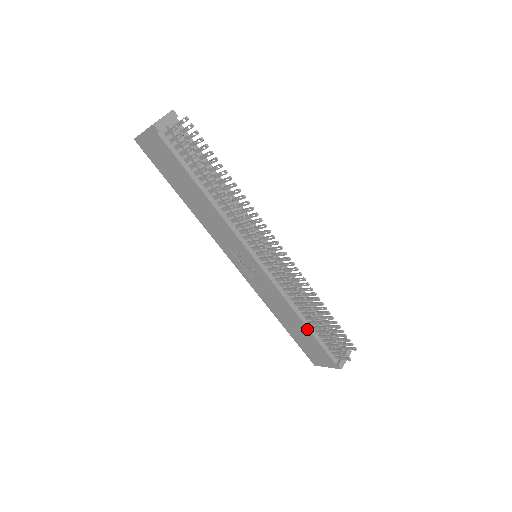
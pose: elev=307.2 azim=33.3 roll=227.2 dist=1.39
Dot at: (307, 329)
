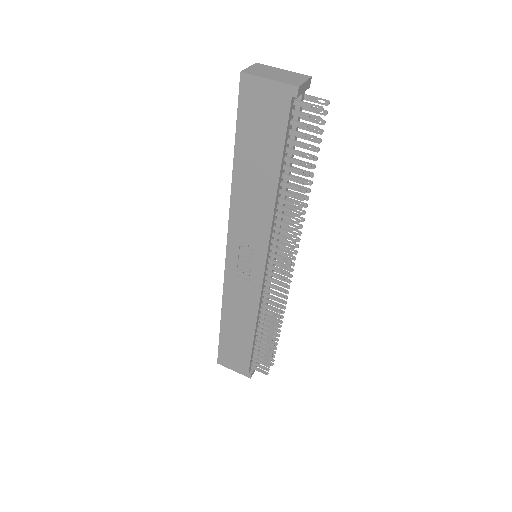
Dot at: (252, 338)
